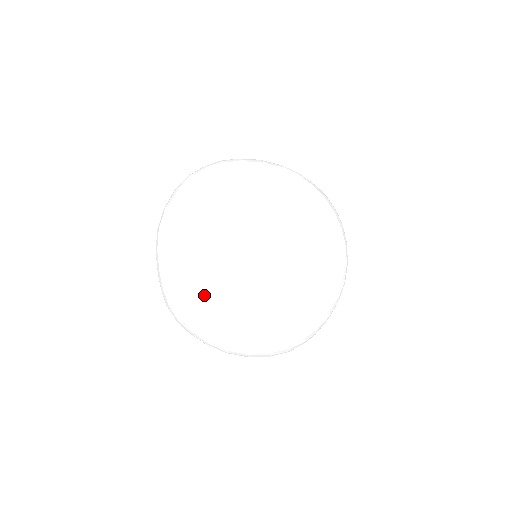
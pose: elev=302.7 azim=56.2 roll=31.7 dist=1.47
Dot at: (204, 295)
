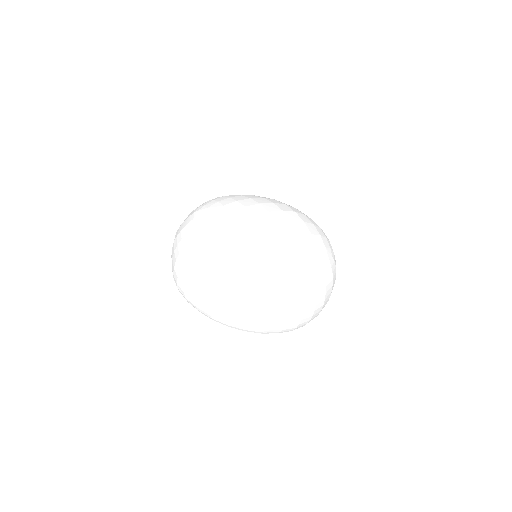
Dot at: (212, 237)
